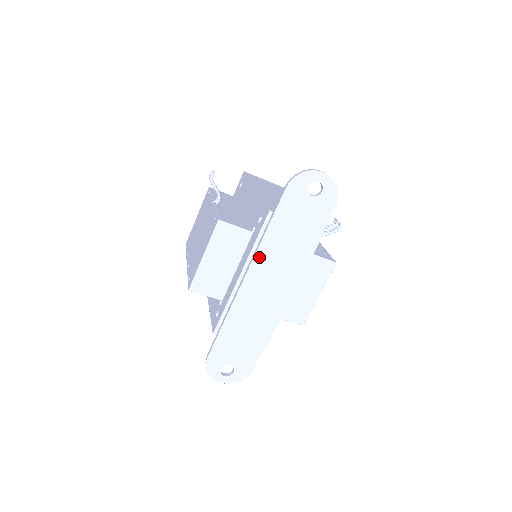
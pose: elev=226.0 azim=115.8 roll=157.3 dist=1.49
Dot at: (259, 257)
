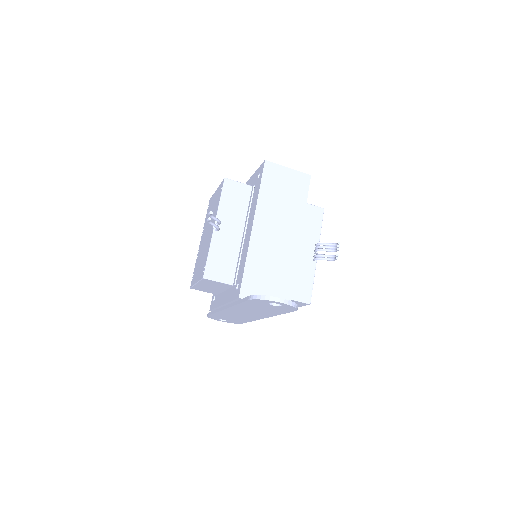
Dot at: (234, 308)
